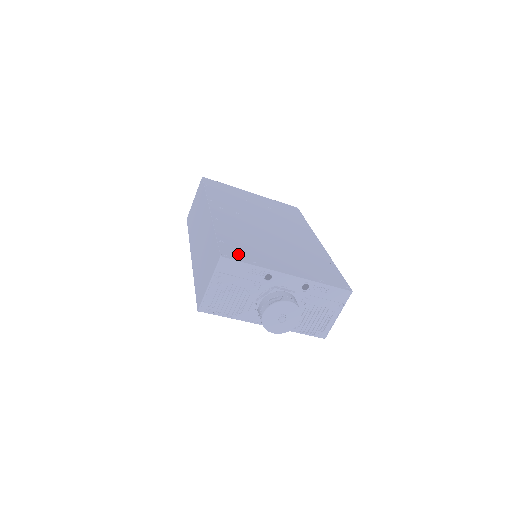
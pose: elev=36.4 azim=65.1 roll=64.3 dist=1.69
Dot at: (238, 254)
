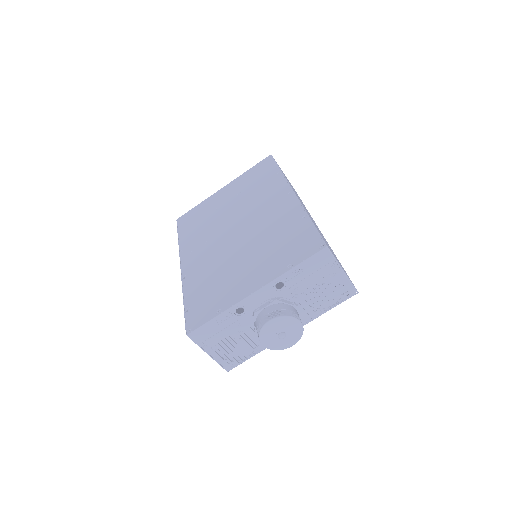
Dot at: (202, 314)
